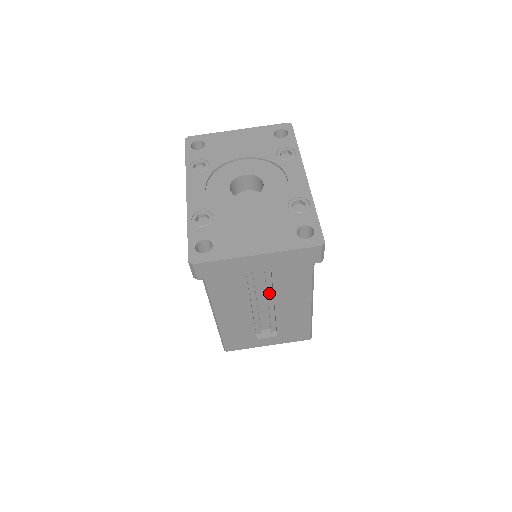
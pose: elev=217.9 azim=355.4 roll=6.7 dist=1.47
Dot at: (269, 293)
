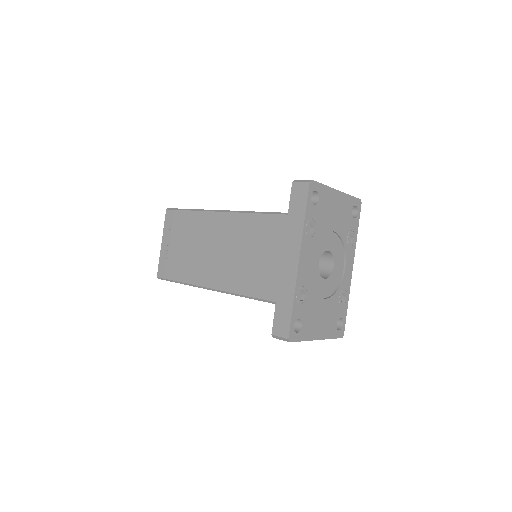
Dot at: occluded
